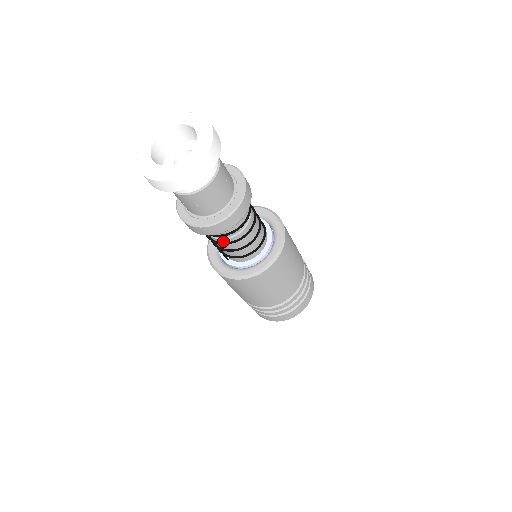
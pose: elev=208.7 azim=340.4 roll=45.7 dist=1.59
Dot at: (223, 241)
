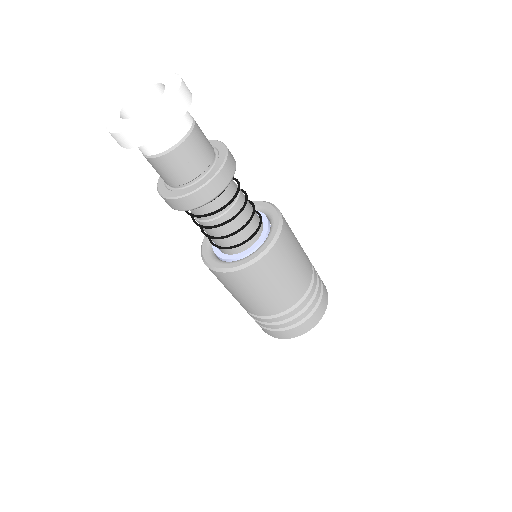
Dot at: (197, 221)
